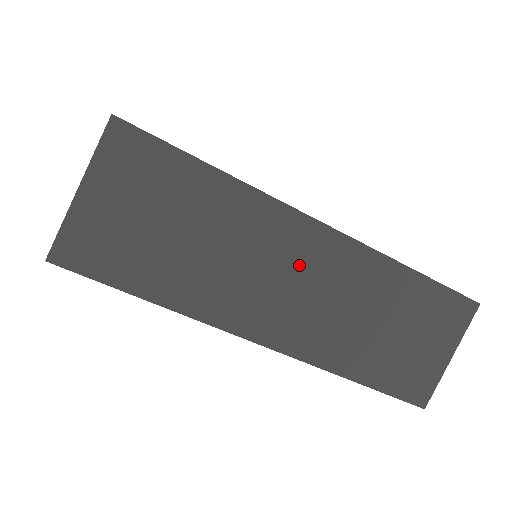
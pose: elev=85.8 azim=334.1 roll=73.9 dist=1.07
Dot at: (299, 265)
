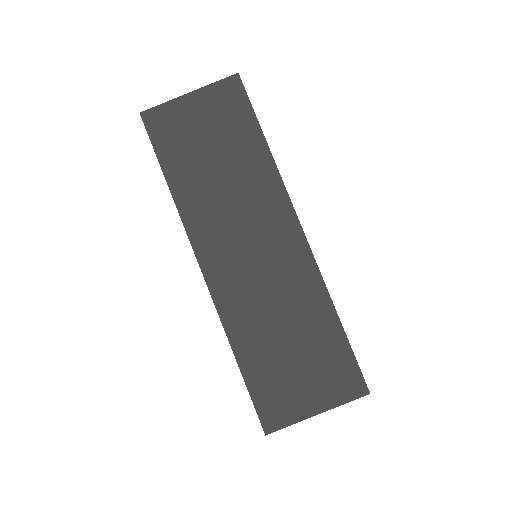
Dot at: (266, 240)
